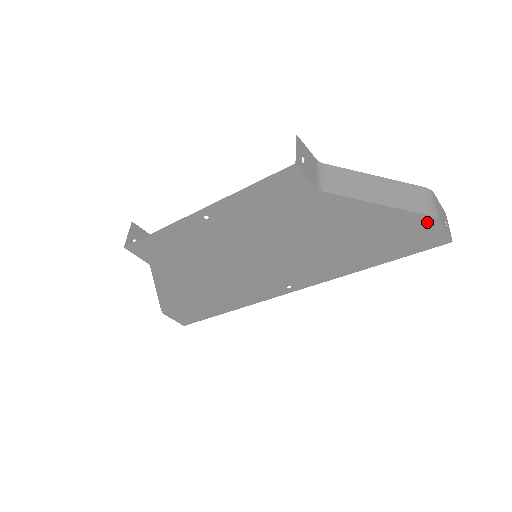
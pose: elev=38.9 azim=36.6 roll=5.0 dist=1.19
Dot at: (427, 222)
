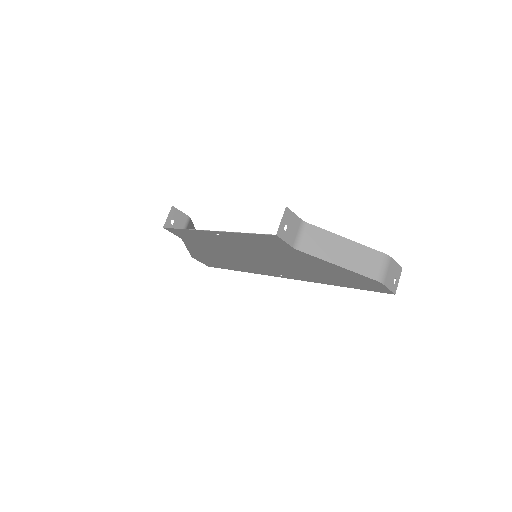
Dot at: (374, 282)
